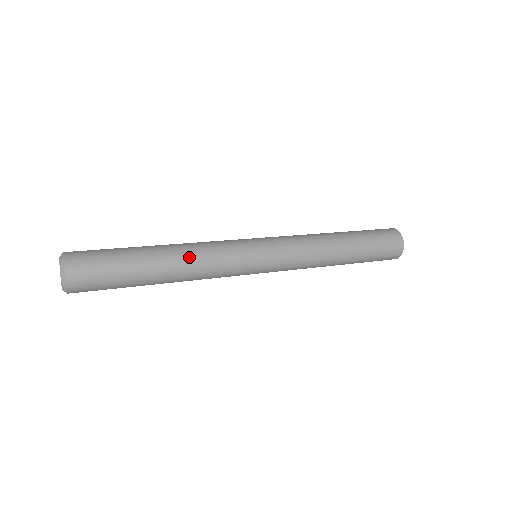
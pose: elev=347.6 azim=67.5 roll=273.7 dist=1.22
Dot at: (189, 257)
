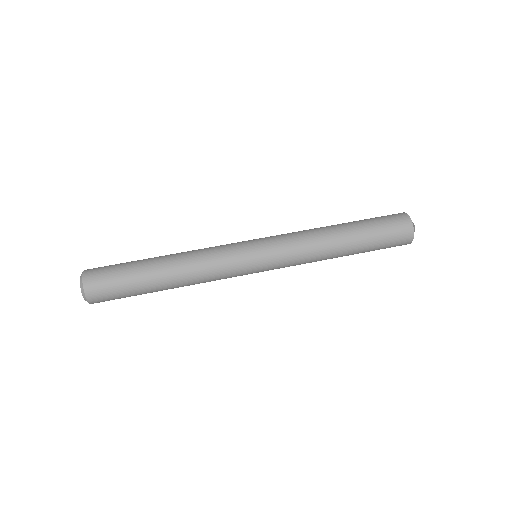
Dot at: (190, 278)
